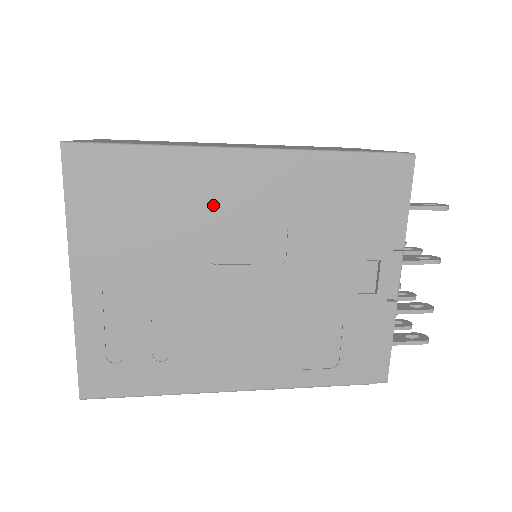
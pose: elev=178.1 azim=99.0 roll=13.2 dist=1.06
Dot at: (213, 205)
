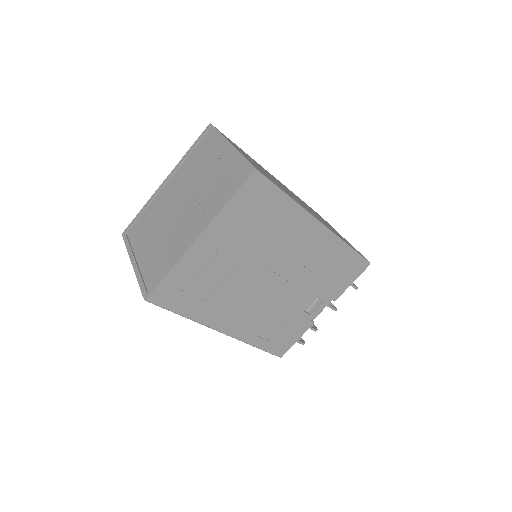
Dot at: (288, 239)
